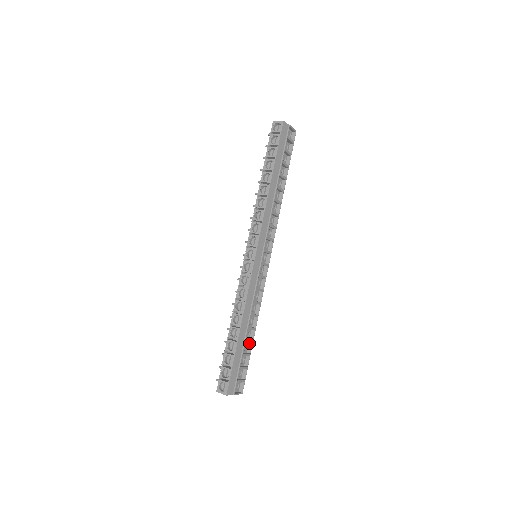
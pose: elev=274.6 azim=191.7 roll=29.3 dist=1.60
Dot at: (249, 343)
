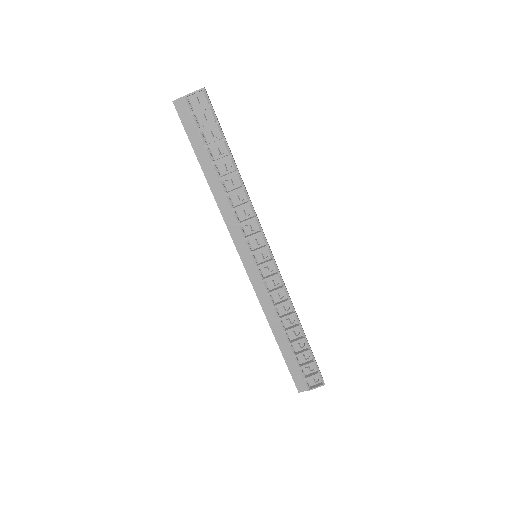
Dot at: (304, 339)
